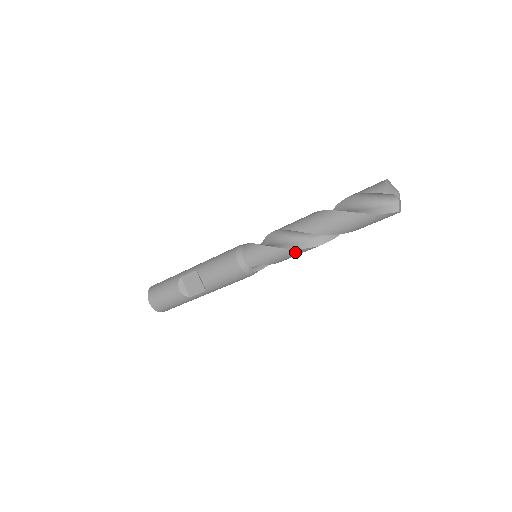
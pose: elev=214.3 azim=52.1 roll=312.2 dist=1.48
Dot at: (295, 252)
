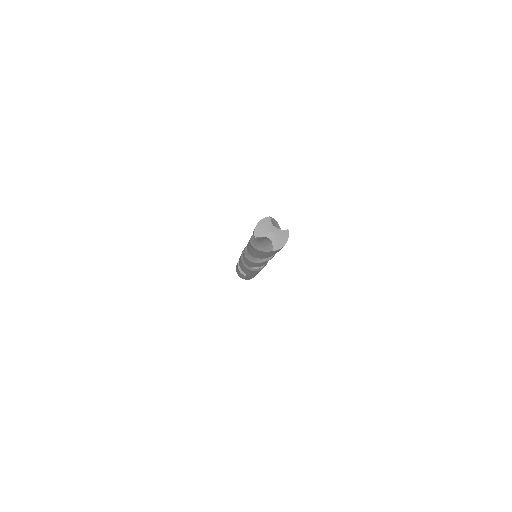
Dot at: (257, 264)
